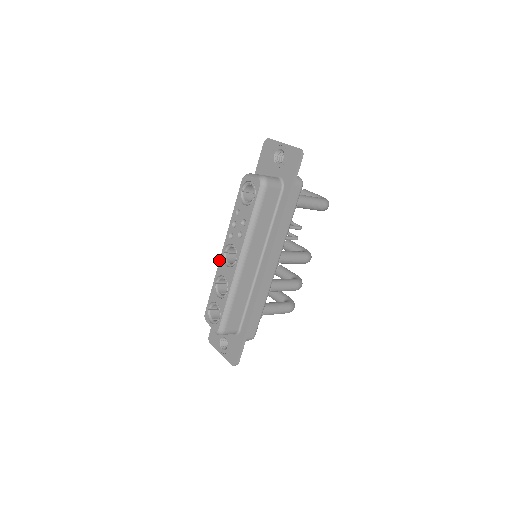
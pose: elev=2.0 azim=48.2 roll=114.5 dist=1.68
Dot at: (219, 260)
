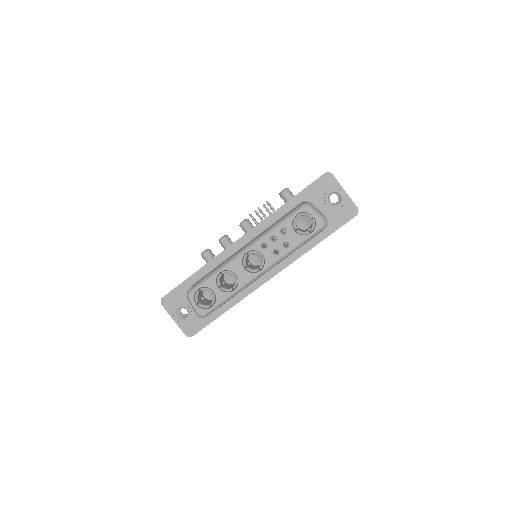
Dot at: (237, 257)
